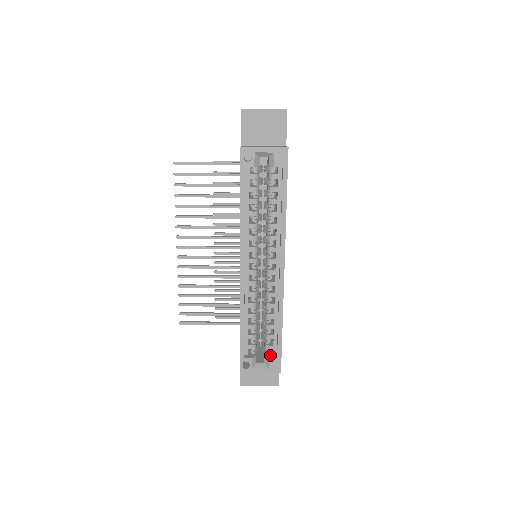
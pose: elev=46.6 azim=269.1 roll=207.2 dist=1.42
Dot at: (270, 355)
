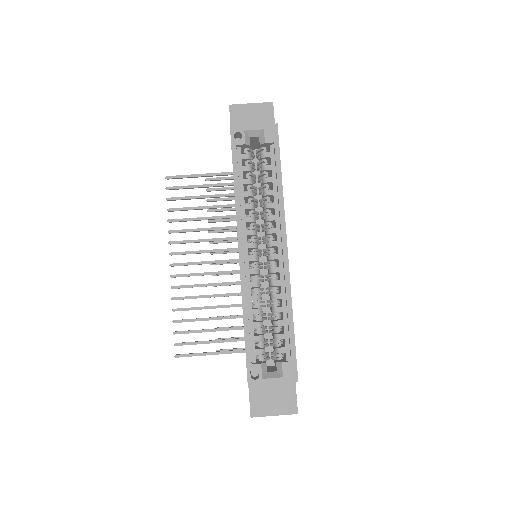
Dot at: (283, 360)
